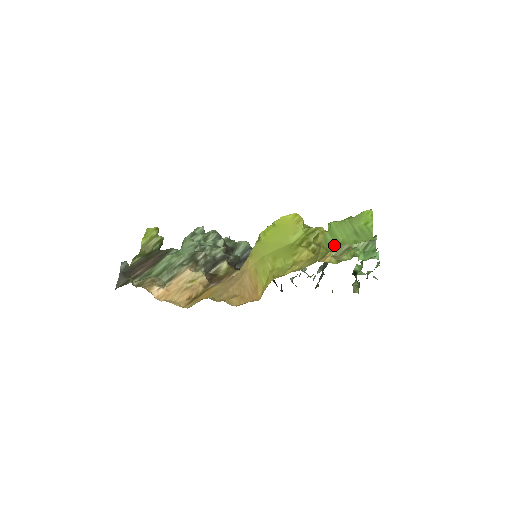
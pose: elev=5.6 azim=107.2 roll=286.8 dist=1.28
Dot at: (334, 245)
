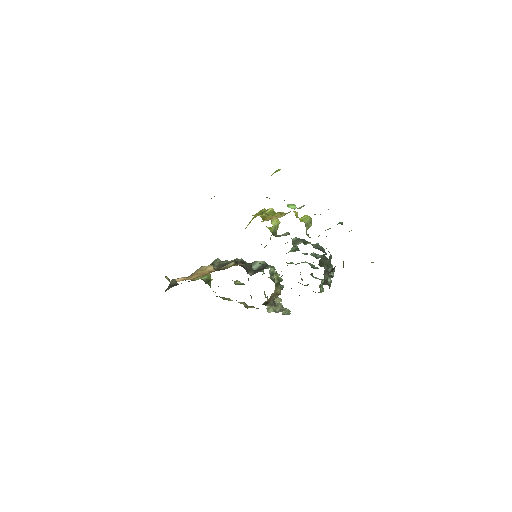
Dot at: occluded
